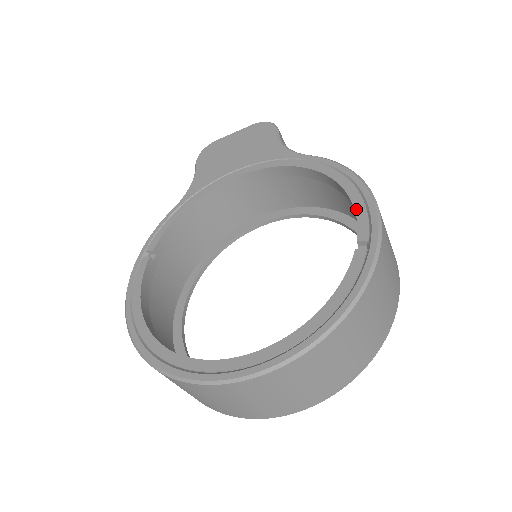
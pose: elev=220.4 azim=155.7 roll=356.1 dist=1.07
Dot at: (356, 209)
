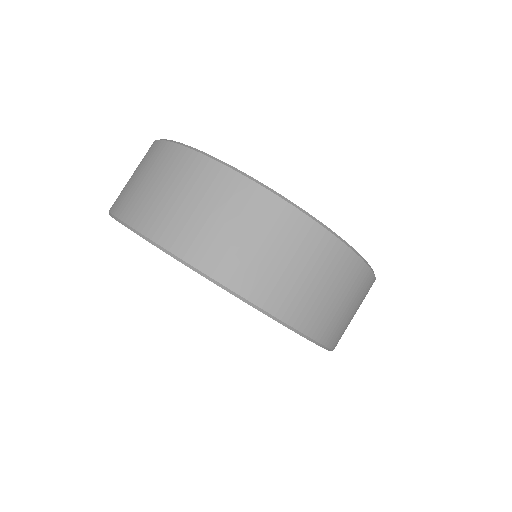
Dot at: occluded
